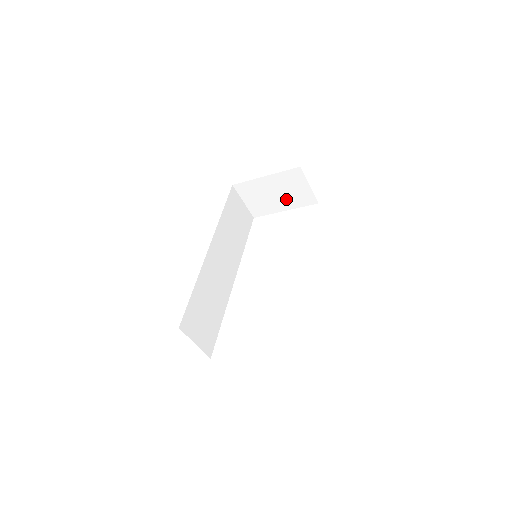
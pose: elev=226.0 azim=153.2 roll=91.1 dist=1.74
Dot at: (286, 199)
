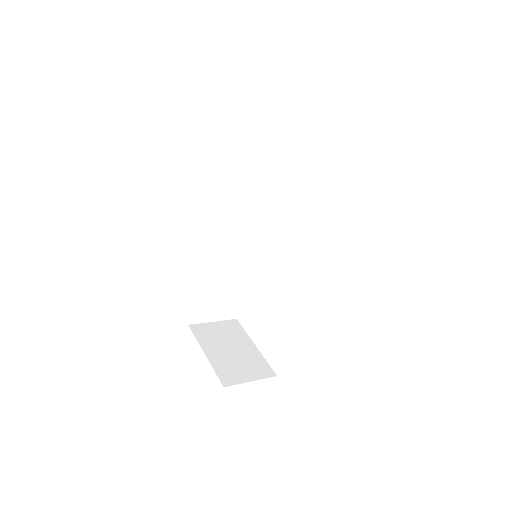
Dot at: occluded
